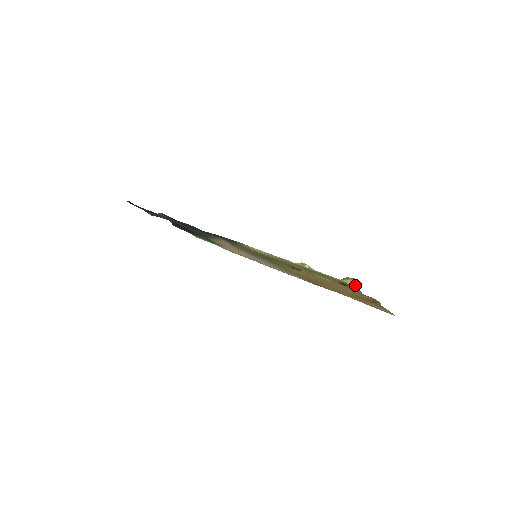
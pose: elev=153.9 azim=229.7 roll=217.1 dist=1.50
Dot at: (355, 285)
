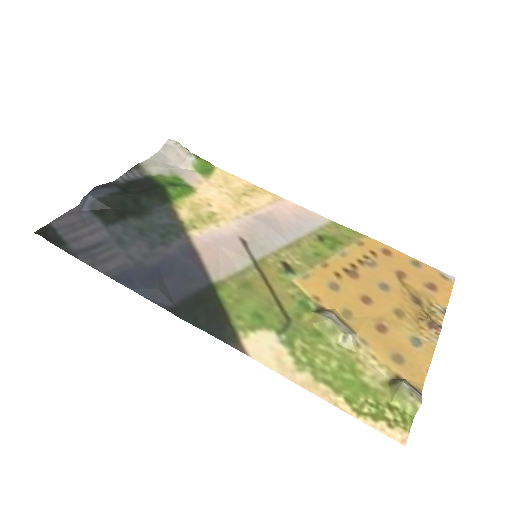
Dot at: (415, 390)
